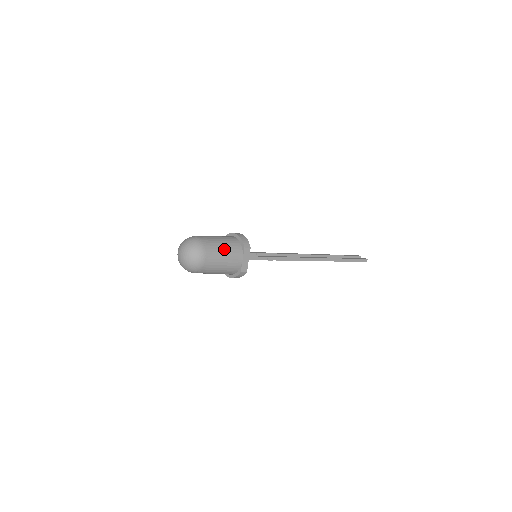
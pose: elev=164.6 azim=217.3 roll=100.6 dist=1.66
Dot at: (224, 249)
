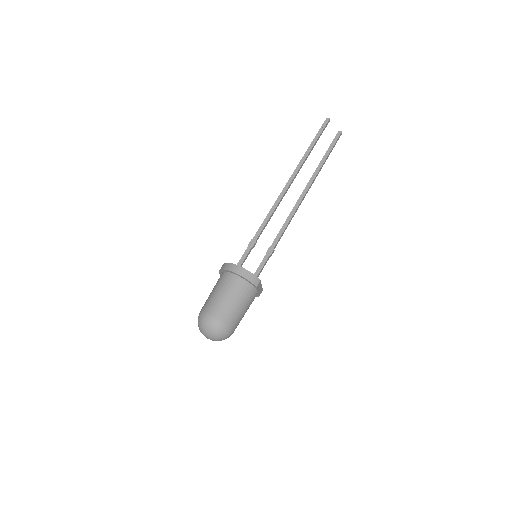
Dot at: (242, 307)
